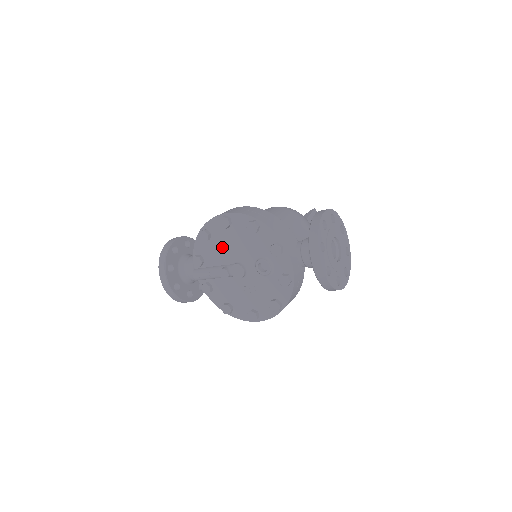
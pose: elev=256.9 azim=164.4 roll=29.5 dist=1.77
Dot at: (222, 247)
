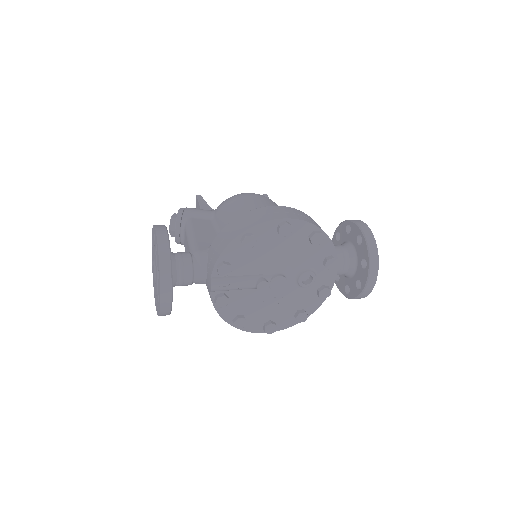
Dot at: (264, 255)
